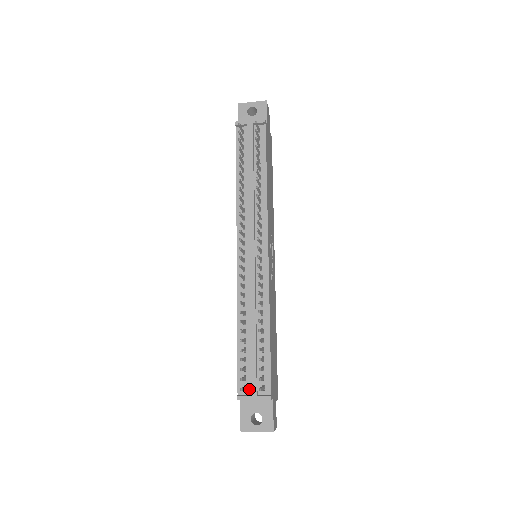
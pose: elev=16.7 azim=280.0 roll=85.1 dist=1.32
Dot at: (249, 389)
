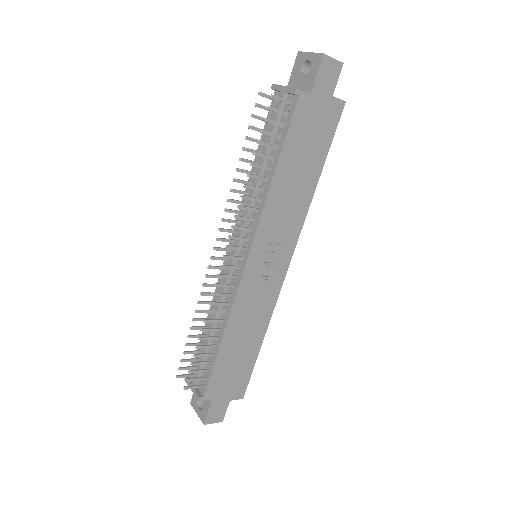
Dot at: occluded
